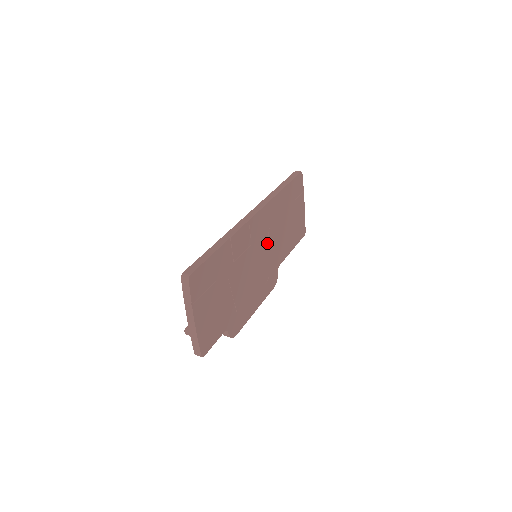
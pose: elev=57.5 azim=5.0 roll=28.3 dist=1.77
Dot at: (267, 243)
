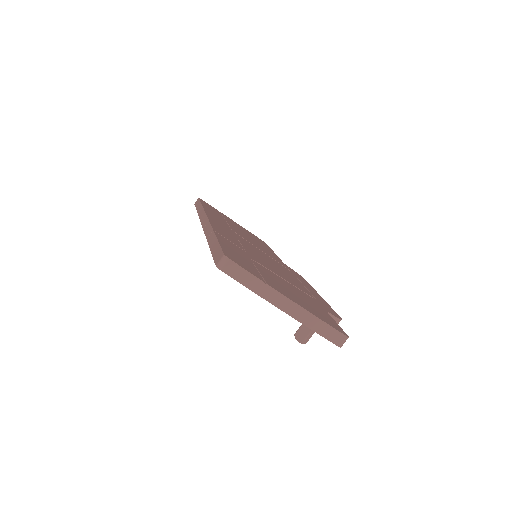
Dot at: occluded
